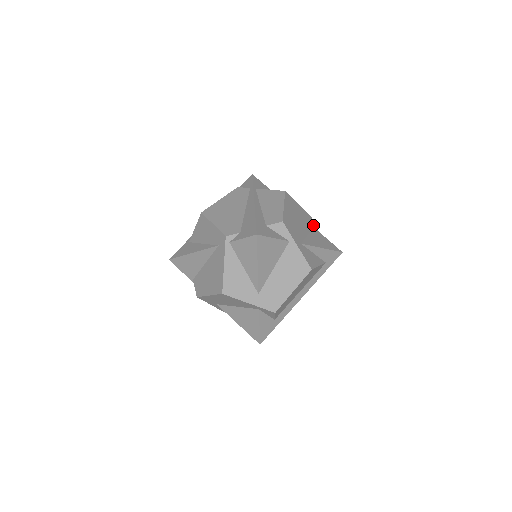
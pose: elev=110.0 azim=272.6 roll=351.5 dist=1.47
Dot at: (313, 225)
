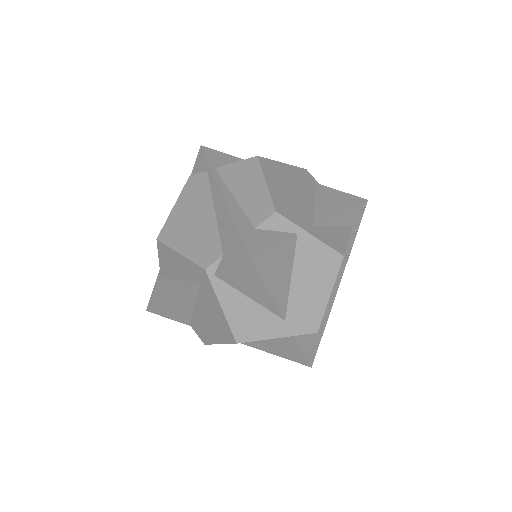
Dot at: (313, 180)
